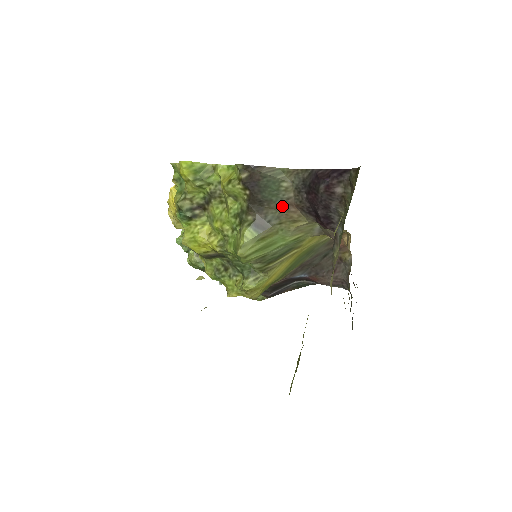
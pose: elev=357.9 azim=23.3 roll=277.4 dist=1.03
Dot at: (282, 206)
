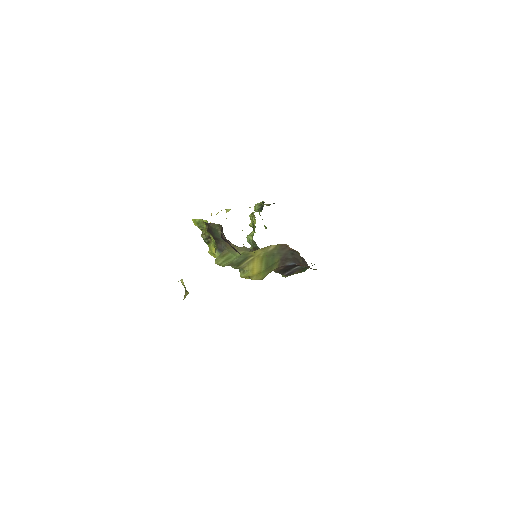
Dot at: (224, 241)
